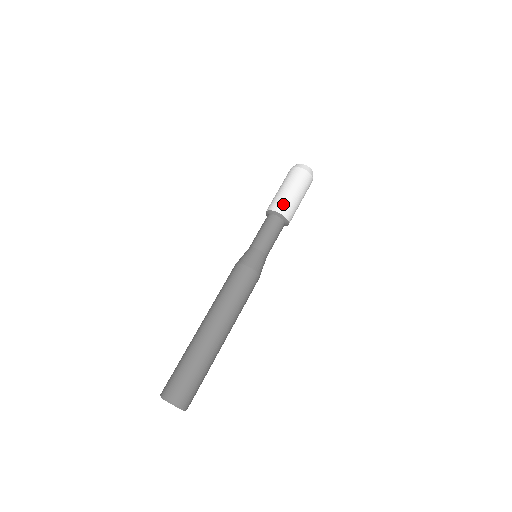
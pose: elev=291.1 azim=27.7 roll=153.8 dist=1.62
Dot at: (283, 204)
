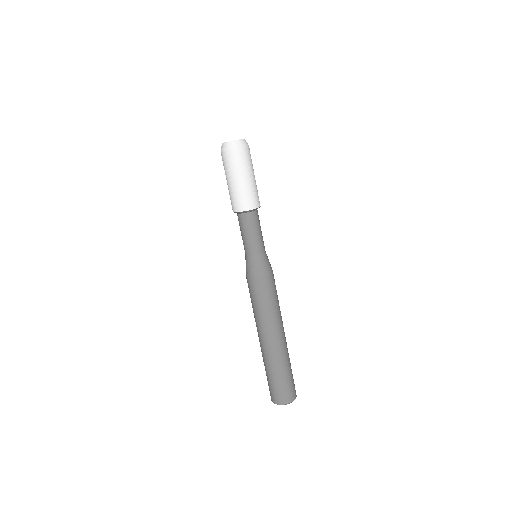
Dot at: (243, 200)
